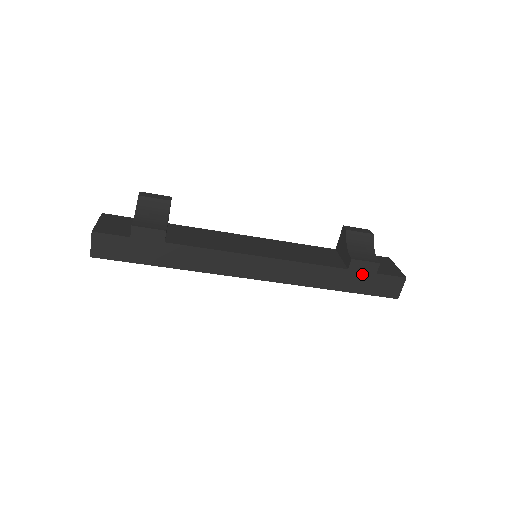
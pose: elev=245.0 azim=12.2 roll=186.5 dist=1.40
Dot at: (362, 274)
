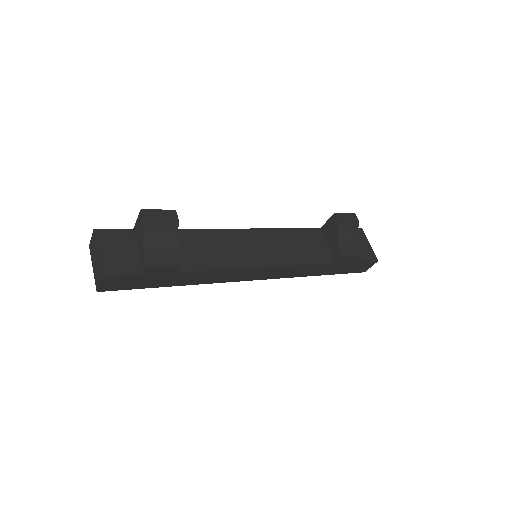
Dot at: (345, 264)
